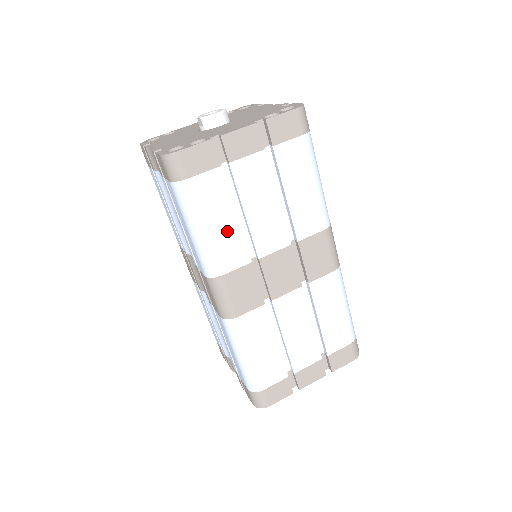
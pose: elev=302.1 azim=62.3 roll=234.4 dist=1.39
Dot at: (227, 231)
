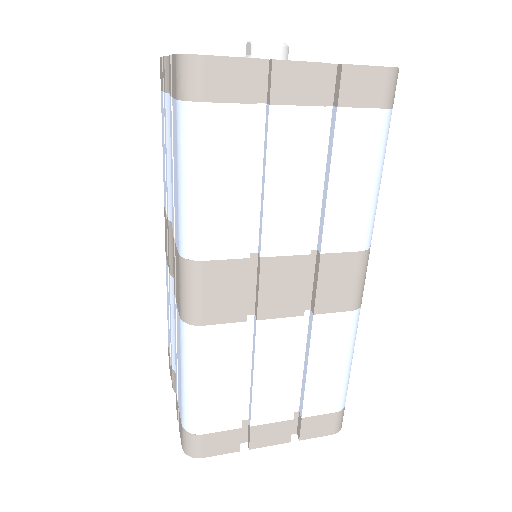
Dot at: (232, 201)
